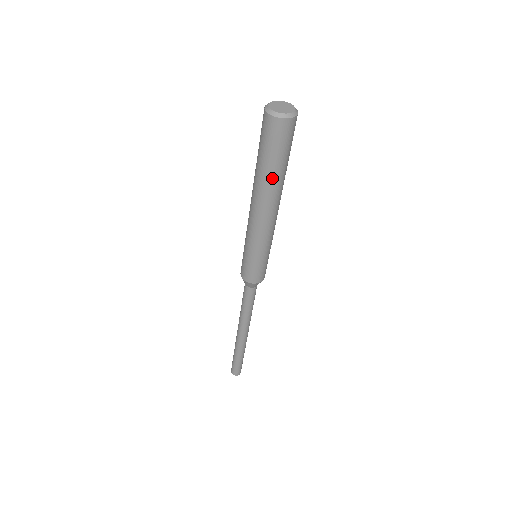
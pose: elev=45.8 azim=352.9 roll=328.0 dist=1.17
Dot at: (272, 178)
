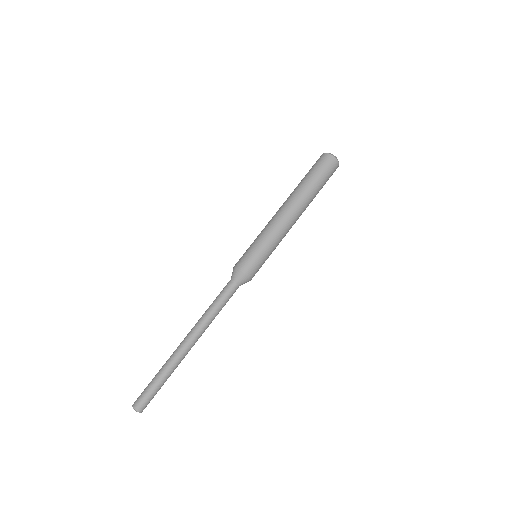
Dot at: (314, 194)
